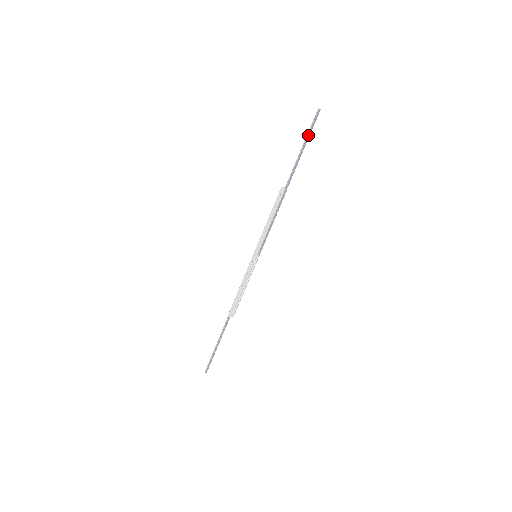
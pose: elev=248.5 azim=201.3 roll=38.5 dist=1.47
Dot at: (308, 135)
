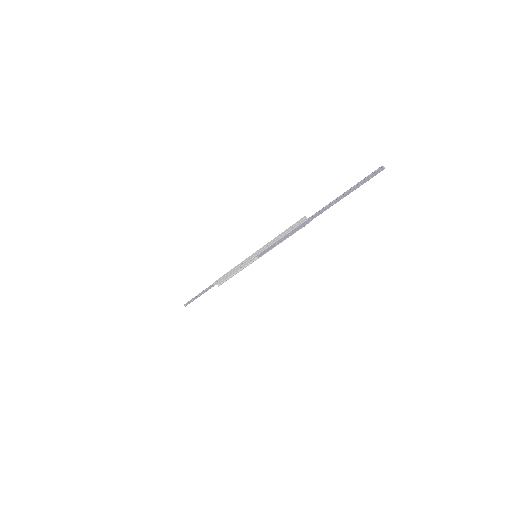
Dot at: (356, 186)
